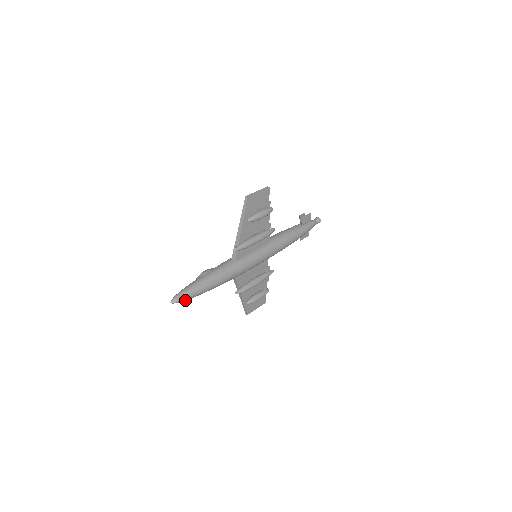
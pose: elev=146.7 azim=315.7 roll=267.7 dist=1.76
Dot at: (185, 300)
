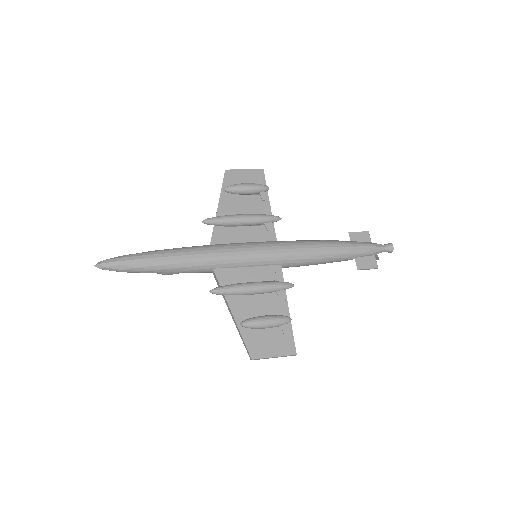
Dot at: (117, 268)
